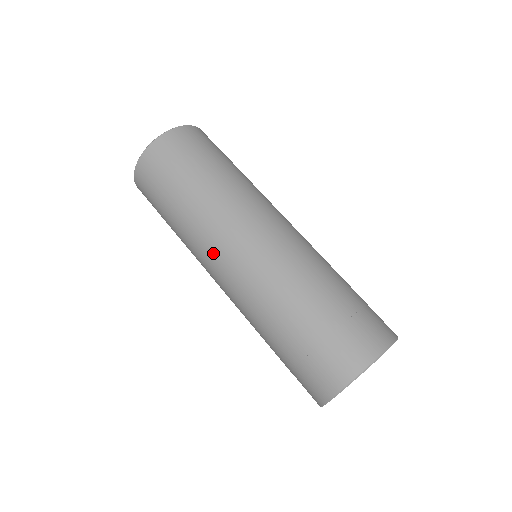
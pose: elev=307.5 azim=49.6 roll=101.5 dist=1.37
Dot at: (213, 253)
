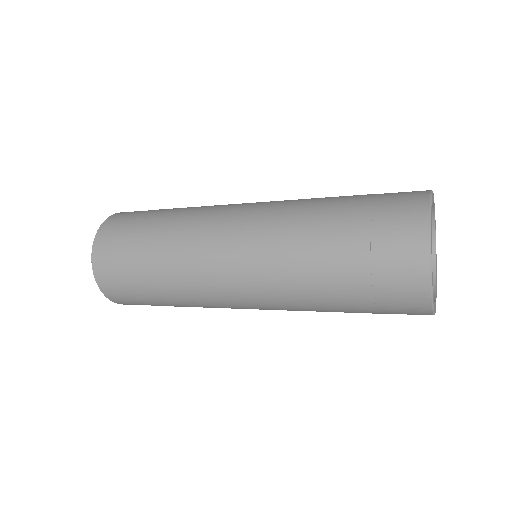
Dot at: (216, 285)
